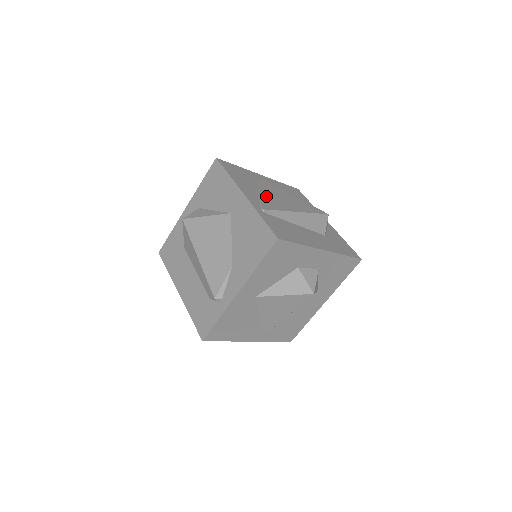
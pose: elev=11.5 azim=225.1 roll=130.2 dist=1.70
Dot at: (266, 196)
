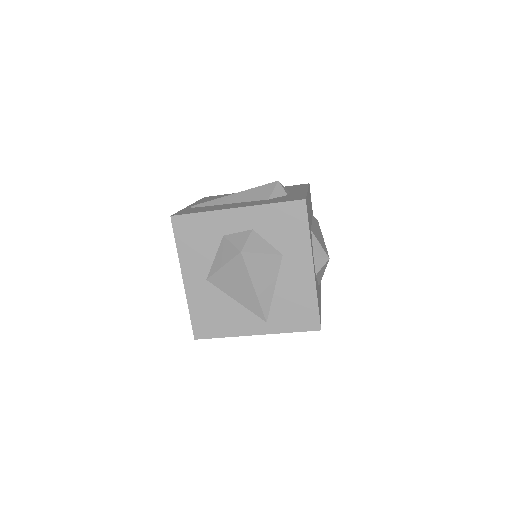
Dot at: occluded
